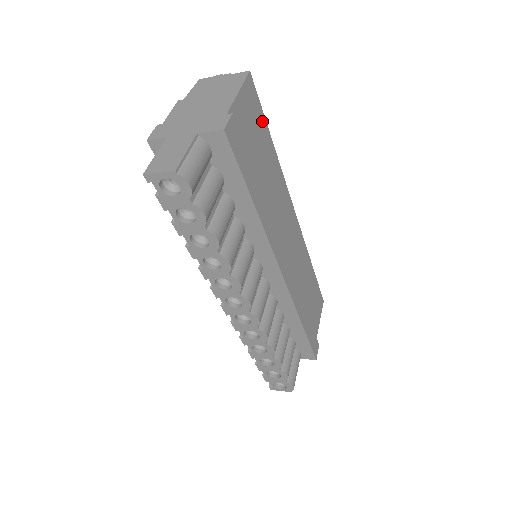
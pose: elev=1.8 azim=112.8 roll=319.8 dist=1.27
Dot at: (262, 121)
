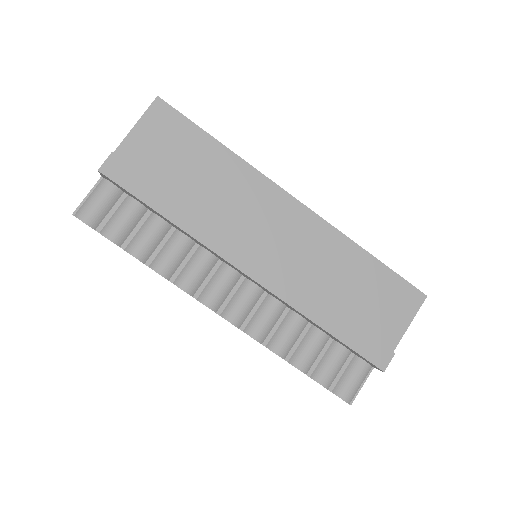
Dot at: (191, 131)
